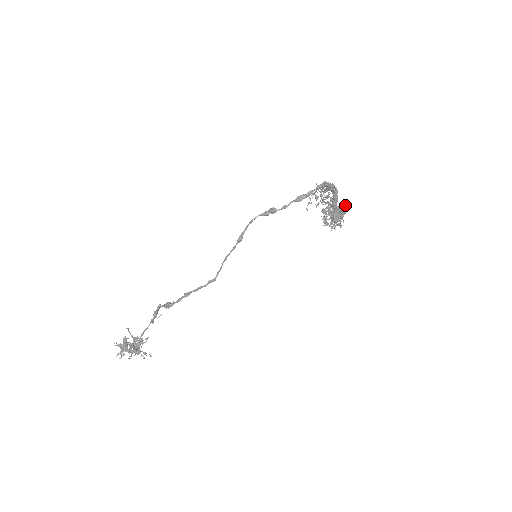
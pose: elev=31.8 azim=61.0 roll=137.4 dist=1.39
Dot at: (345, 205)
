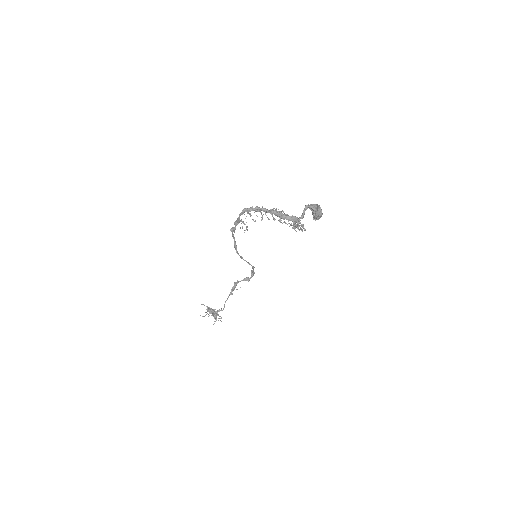
Dot at: (305, 208)
